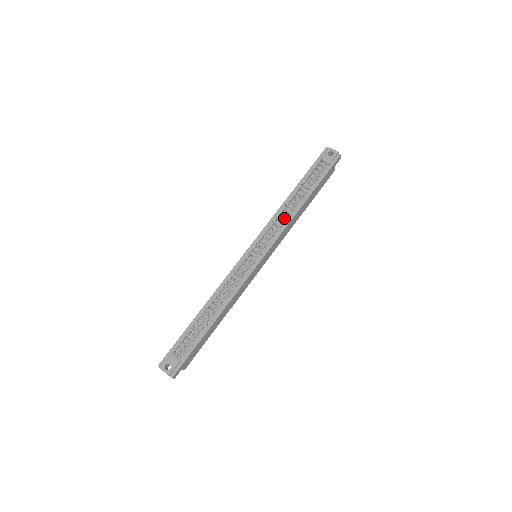
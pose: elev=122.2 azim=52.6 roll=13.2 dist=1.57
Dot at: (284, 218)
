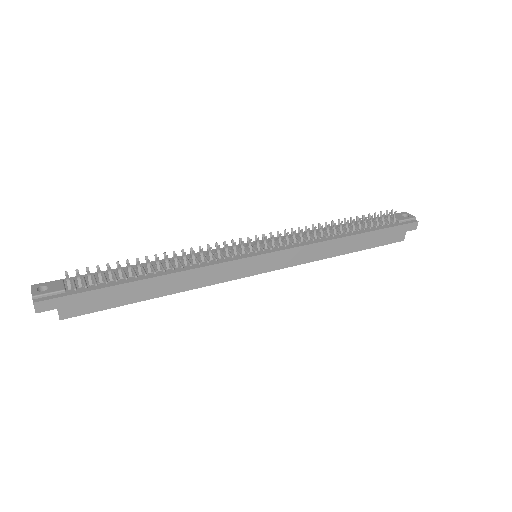
Dot at: (315, 235)
